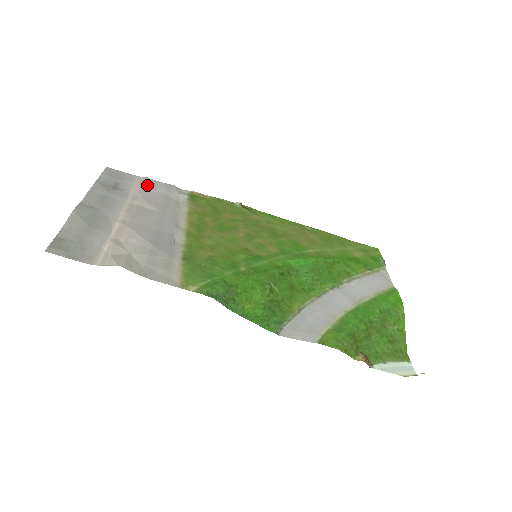
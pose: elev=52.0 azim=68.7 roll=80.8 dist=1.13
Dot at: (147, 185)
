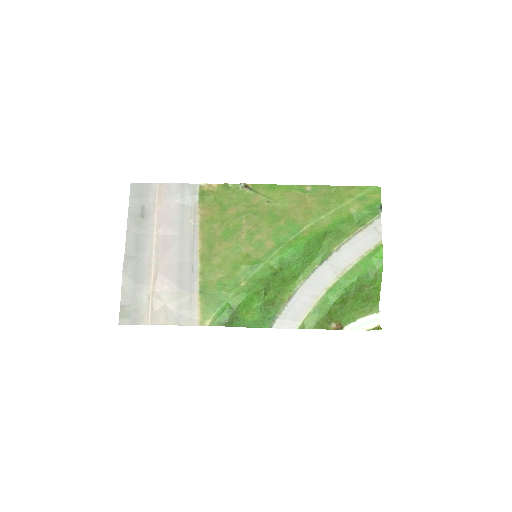
Dot at: (165, 198)
